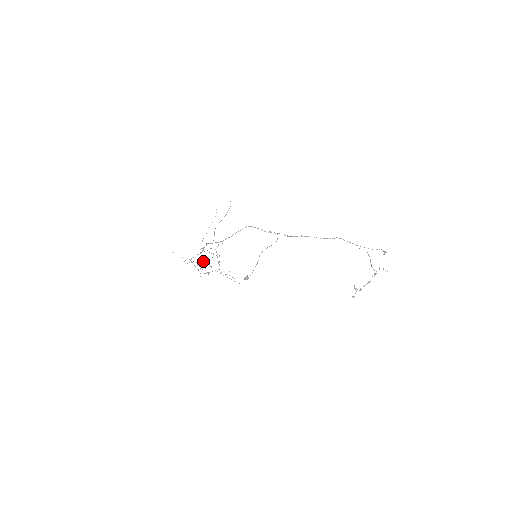
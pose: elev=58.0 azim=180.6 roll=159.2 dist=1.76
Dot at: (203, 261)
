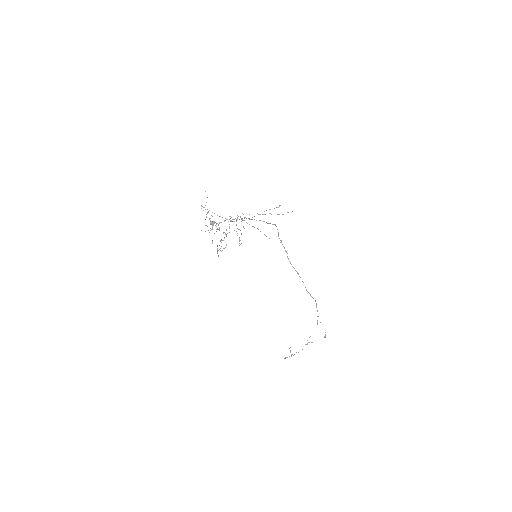
Dot at: occluded
